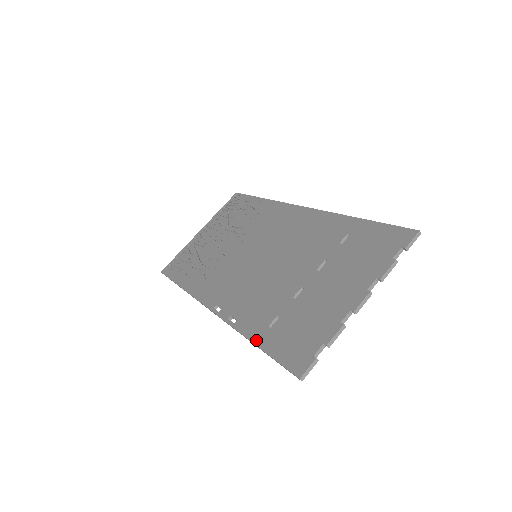
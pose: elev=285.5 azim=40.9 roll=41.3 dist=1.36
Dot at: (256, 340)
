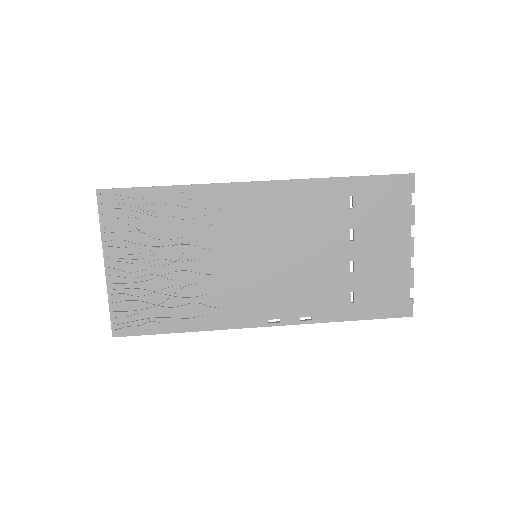
Dot at: (351, 318)
